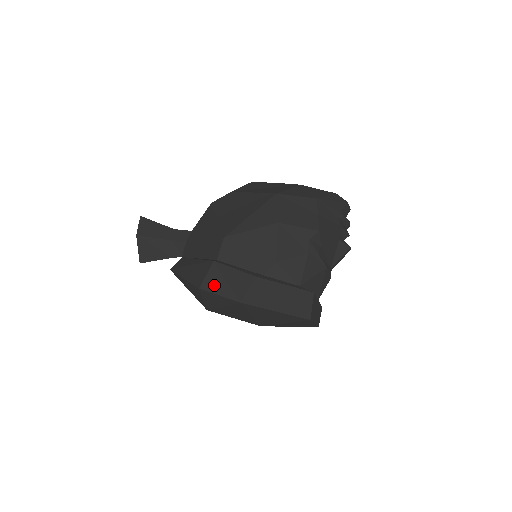
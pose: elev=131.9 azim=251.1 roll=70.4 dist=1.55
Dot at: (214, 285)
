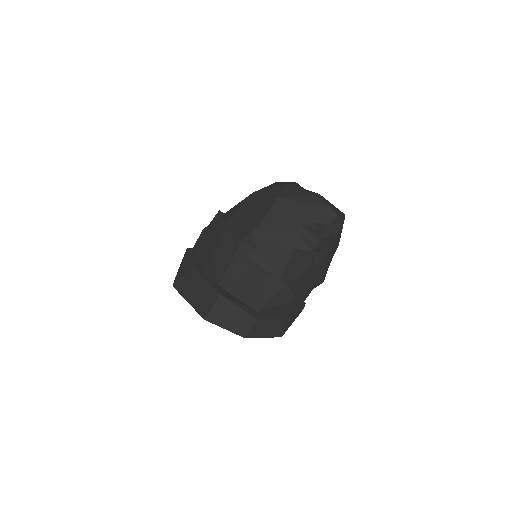
Dot at: occluded
